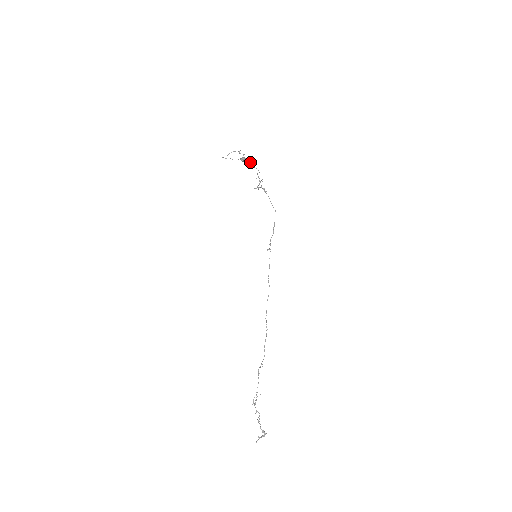
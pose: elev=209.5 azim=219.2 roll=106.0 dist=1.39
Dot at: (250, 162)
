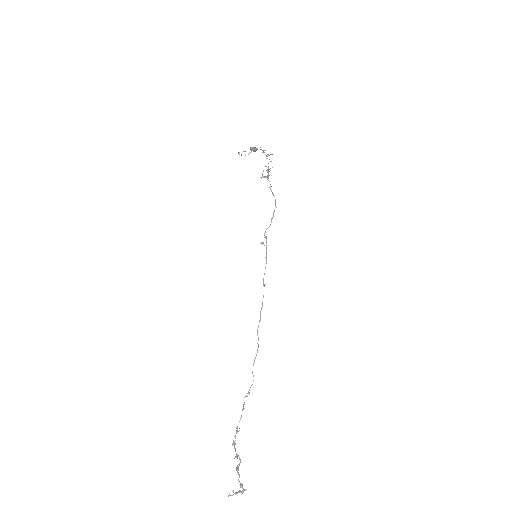
Dot at: (267, 156)
